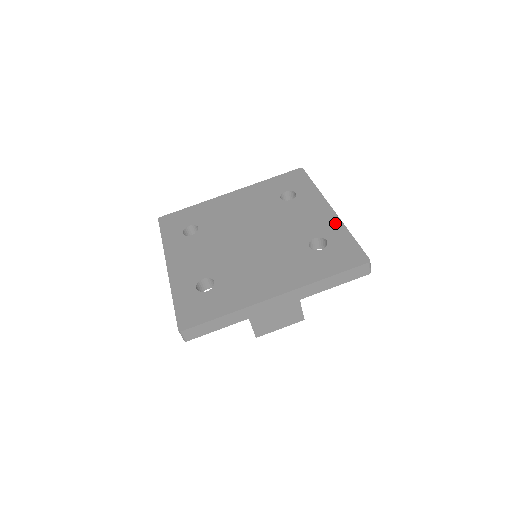
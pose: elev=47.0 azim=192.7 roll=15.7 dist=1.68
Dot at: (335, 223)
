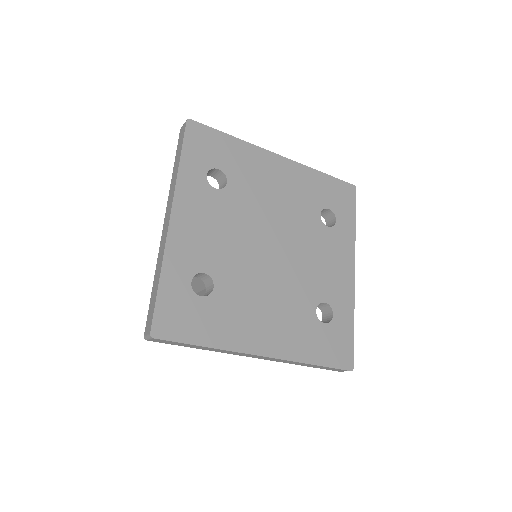
Dot at: (349, 297)
